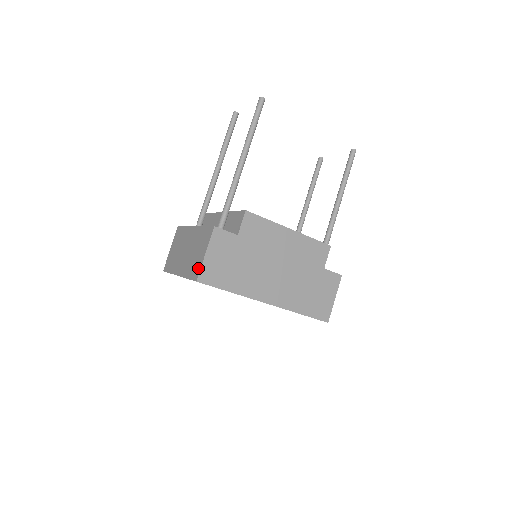
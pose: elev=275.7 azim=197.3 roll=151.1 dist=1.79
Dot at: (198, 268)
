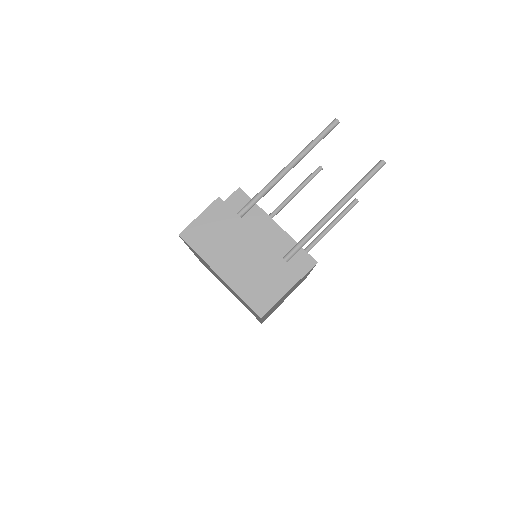
Dot at: (267, 305)
